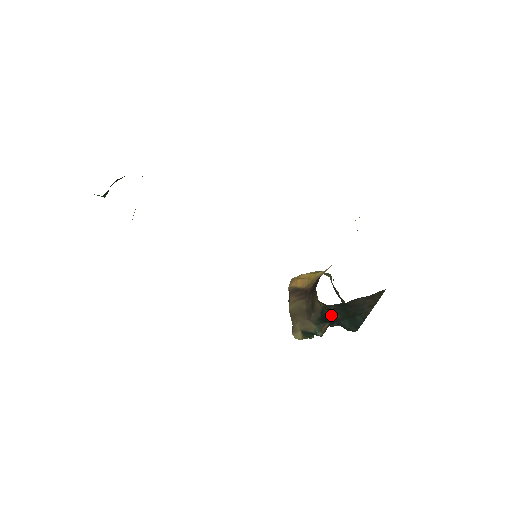
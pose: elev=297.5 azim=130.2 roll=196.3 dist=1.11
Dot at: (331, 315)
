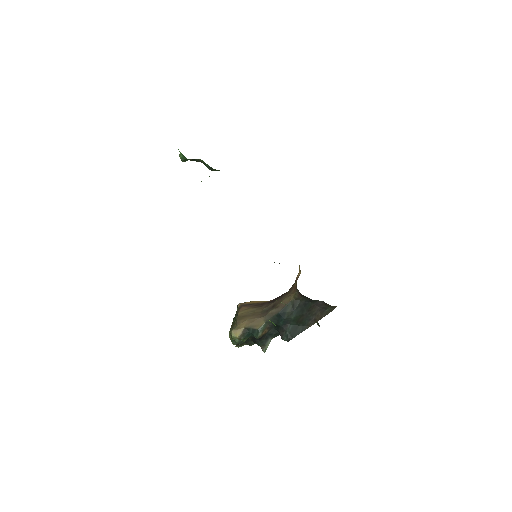
Dot at: (291, 311)
